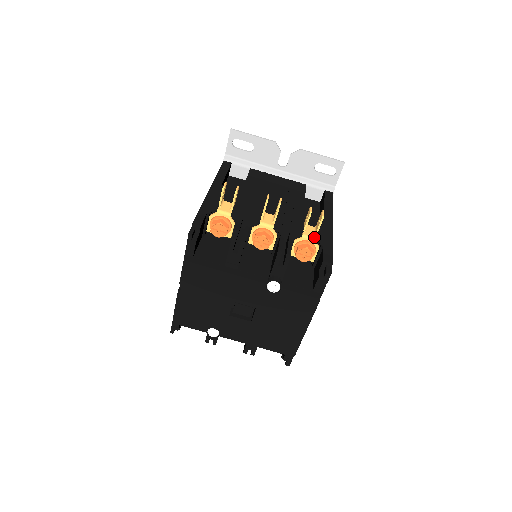
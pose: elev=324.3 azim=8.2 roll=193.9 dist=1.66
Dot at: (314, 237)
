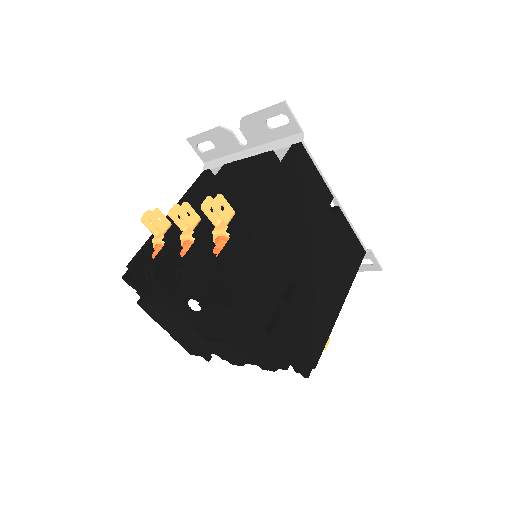
Dot at: (222, 229)
